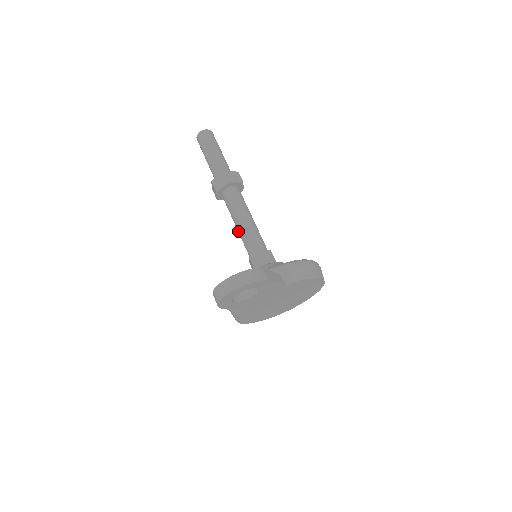
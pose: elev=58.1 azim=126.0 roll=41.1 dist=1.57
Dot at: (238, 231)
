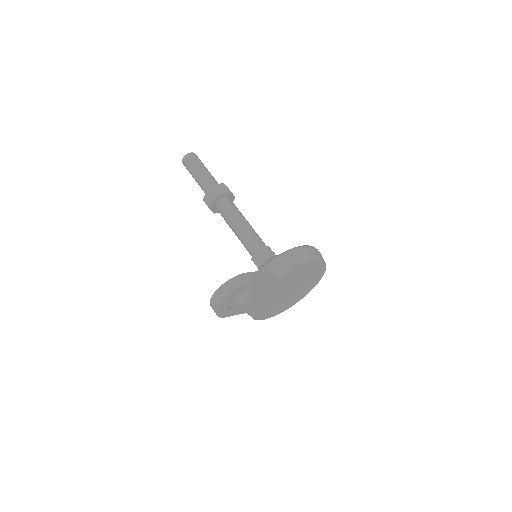
Dot at: occluded
